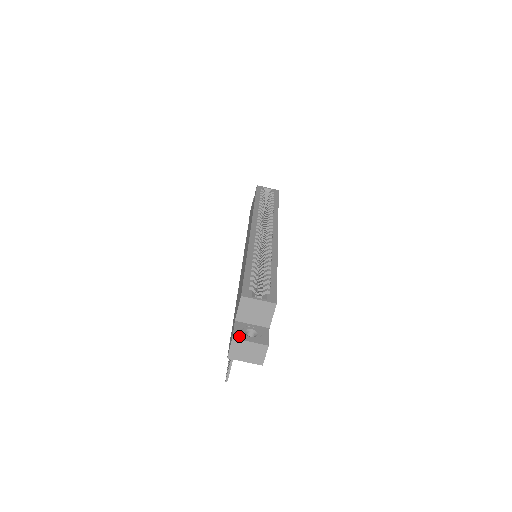
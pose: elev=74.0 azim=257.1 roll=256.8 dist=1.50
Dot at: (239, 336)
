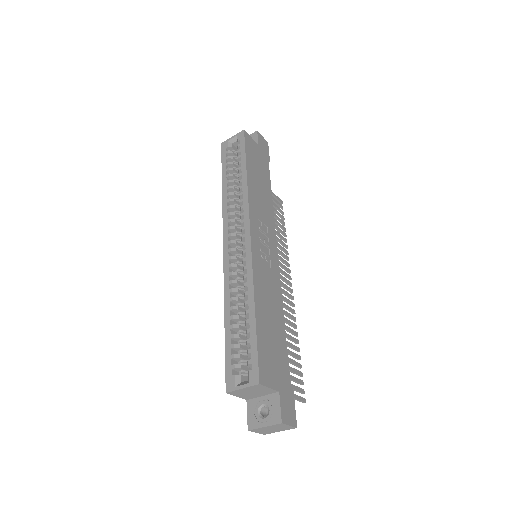
Dot at: (253, 424)
